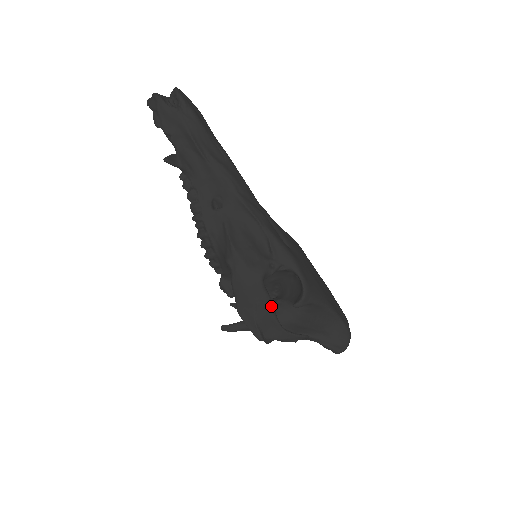
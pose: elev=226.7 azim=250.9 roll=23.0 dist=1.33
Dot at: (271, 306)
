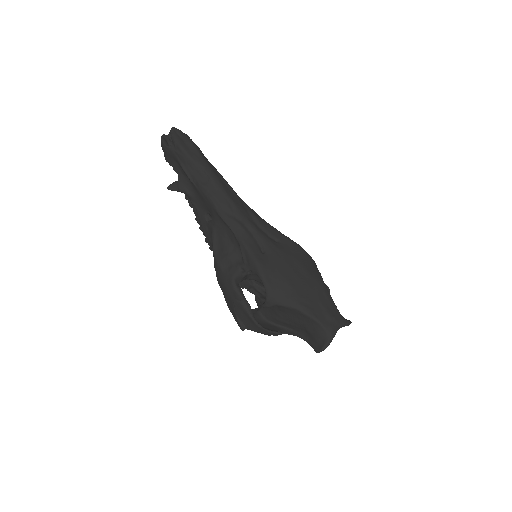
Dot at: (244, 304)
